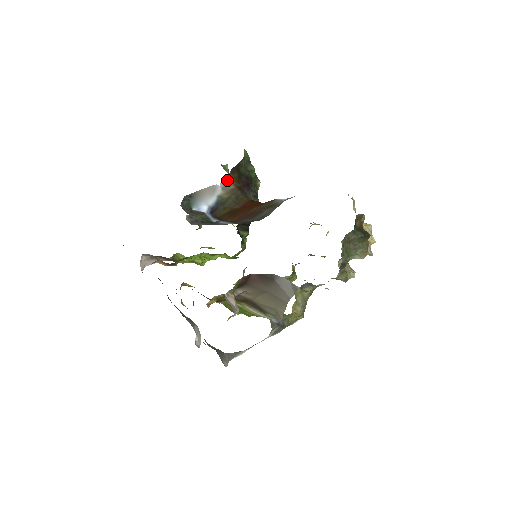
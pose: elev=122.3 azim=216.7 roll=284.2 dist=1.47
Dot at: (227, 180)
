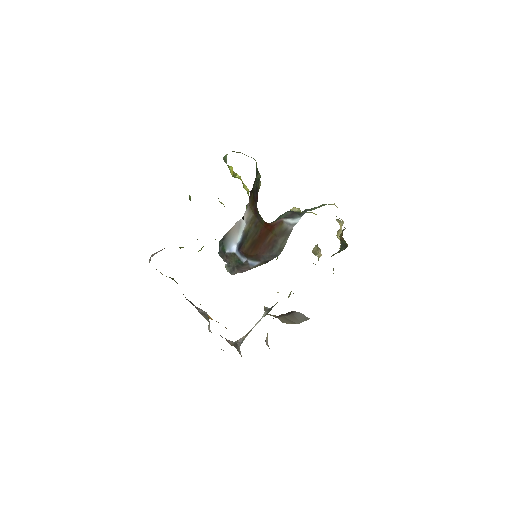
Dot at: (248, 209)
